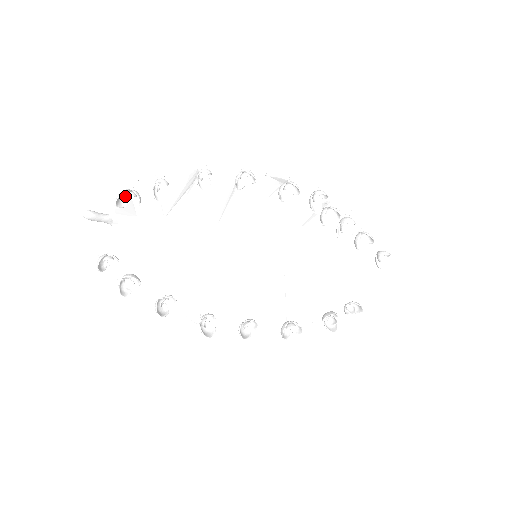
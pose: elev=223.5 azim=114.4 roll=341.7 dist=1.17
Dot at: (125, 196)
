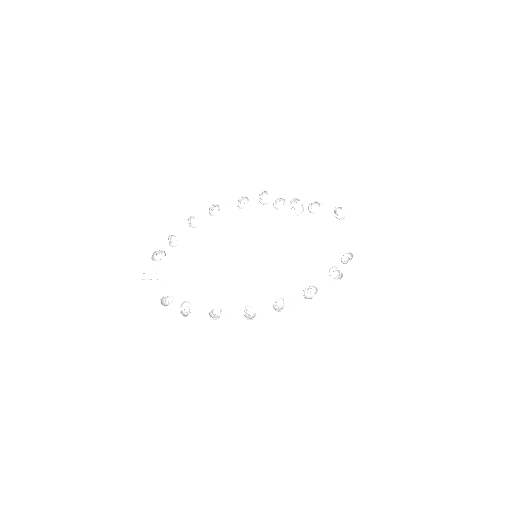
Dot at: (157, 256)
